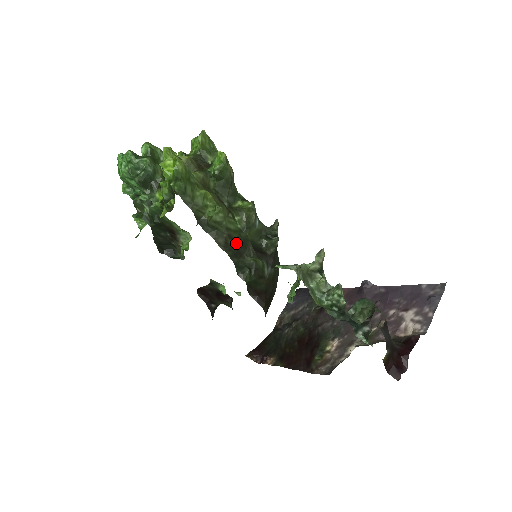
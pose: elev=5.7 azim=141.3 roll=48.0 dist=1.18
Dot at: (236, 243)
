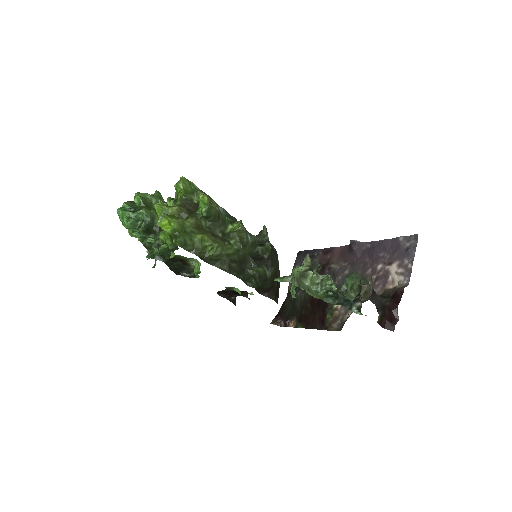
Dot at: (238, 263)
